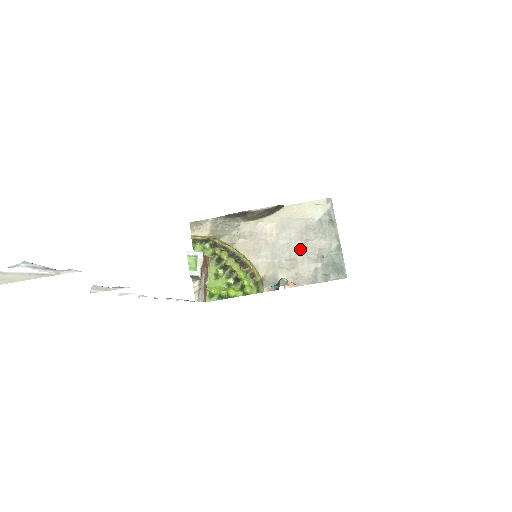
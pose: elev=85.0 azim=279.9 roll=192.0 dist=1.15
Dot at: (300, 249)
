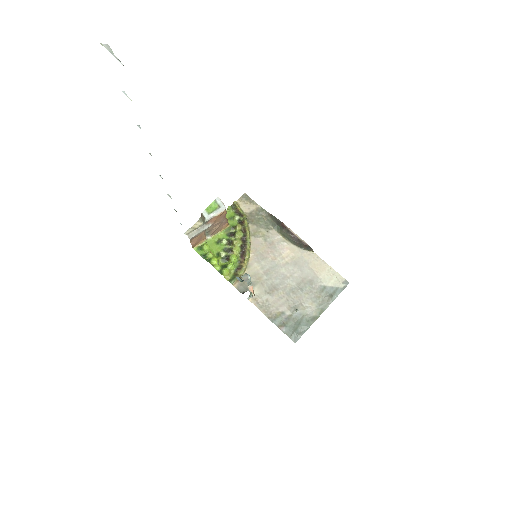
Dot at: (289, 289)
